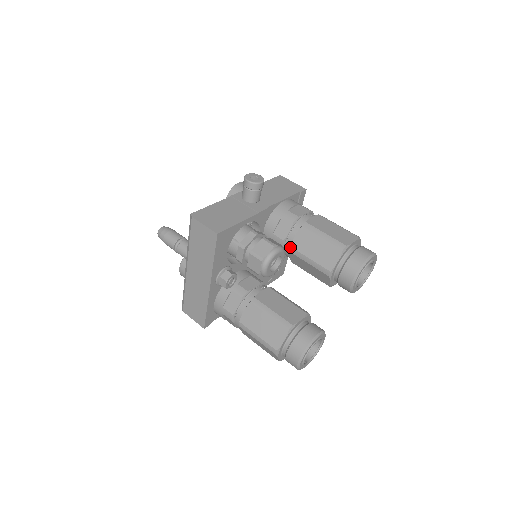
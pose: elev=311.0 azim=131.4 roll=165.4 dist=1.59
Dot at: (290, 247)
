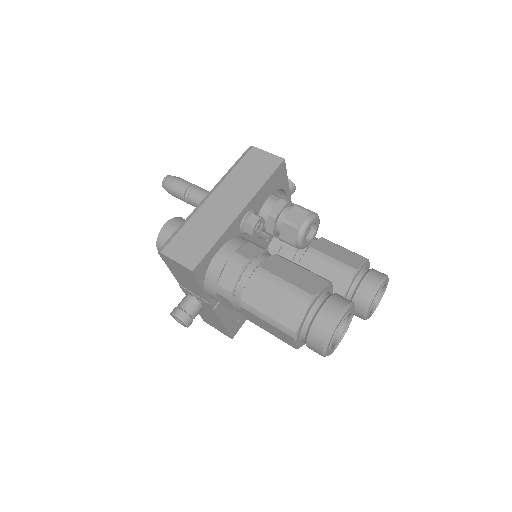
Dot at: (309, 247)
